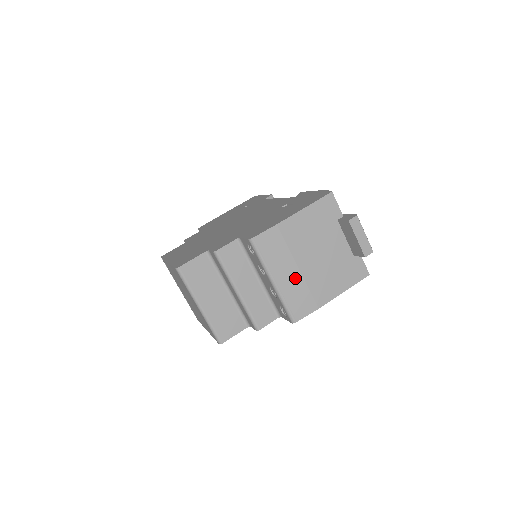
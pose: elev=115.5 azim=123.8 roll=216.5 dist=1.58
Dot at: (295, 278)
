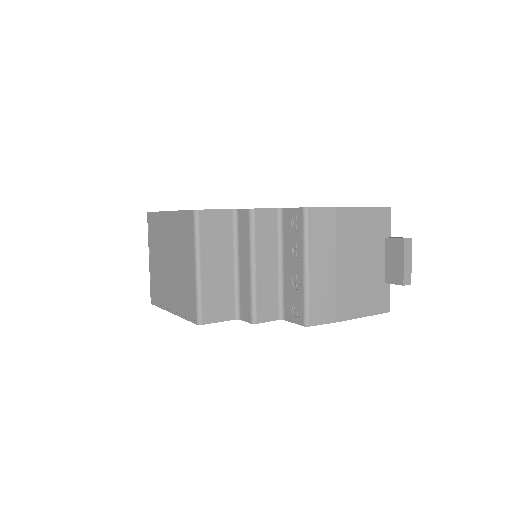
Dot at: (329, 275)
